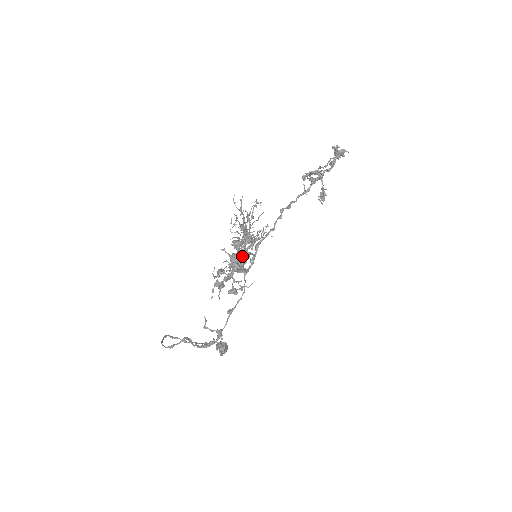
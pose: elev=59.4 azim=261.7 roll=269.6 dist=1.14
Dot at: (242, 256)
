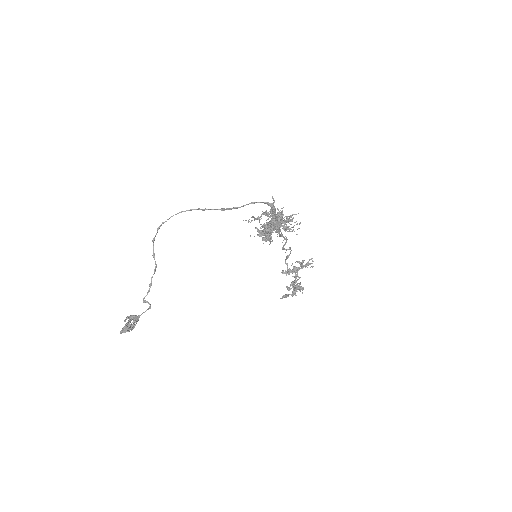
Dot at: occluded
